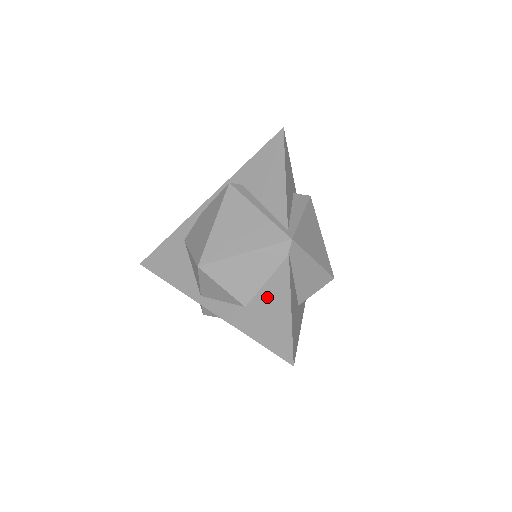
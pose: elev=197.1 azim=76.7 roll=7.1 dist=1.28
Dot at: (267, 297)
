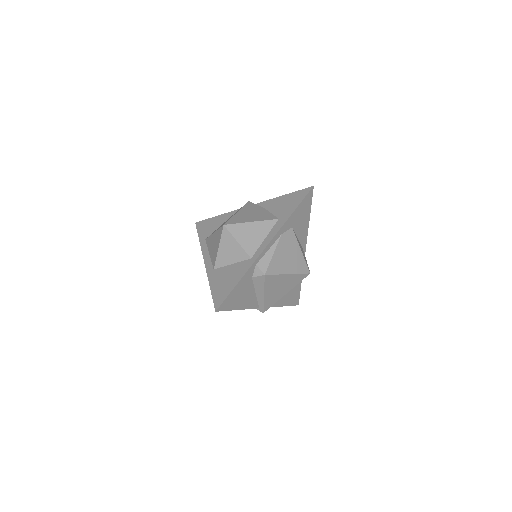
Dot at: occluded
